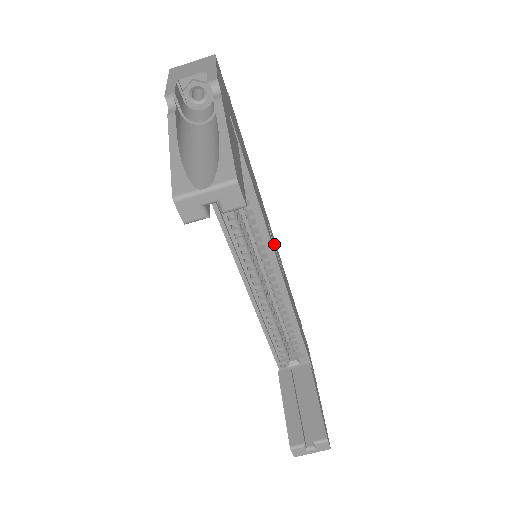
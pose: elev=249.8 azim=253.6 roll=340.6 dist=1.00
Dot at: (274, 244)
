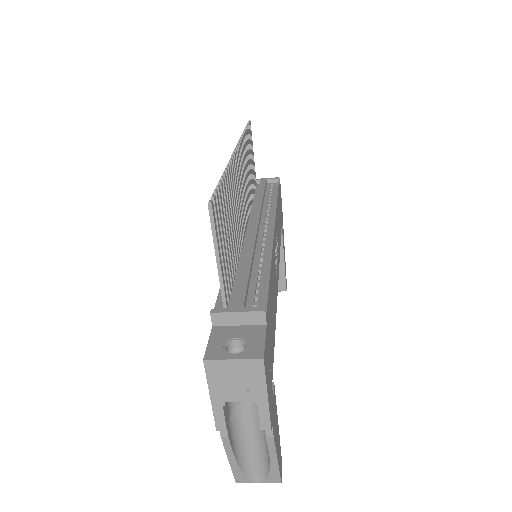
Dot at: (276, 255)
